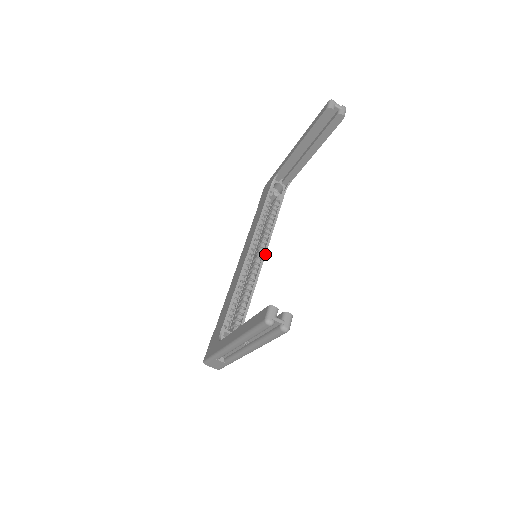
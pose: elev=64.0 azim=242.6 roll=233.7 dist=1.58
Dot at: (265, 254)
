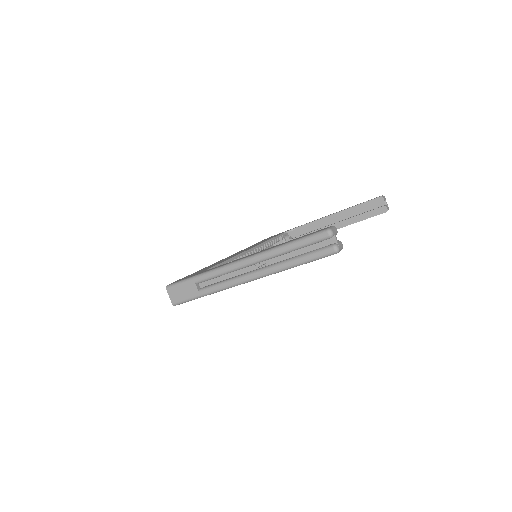
Dot at: occluded
